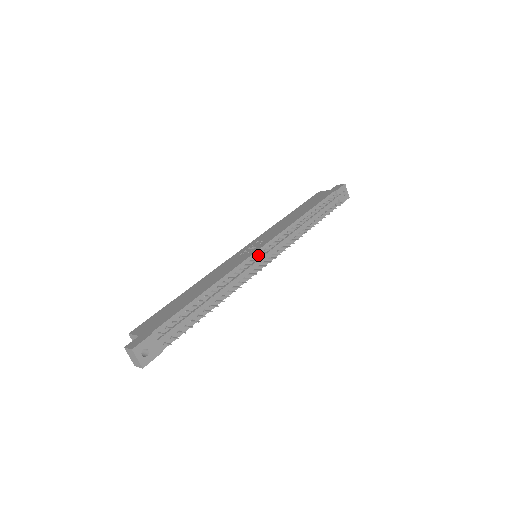
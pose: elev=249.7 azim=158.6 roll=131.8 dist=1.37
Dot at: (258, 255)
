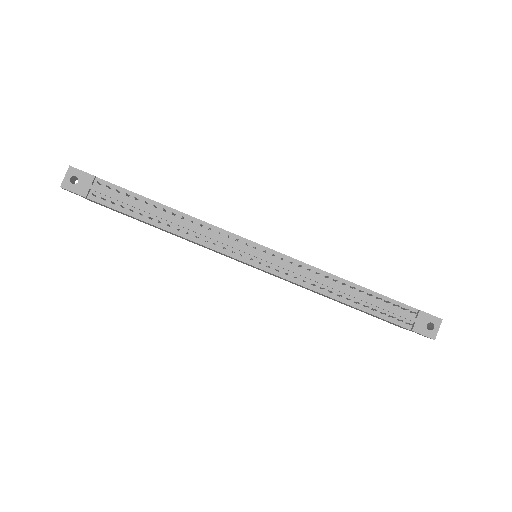
Dot at: (251, 247)
